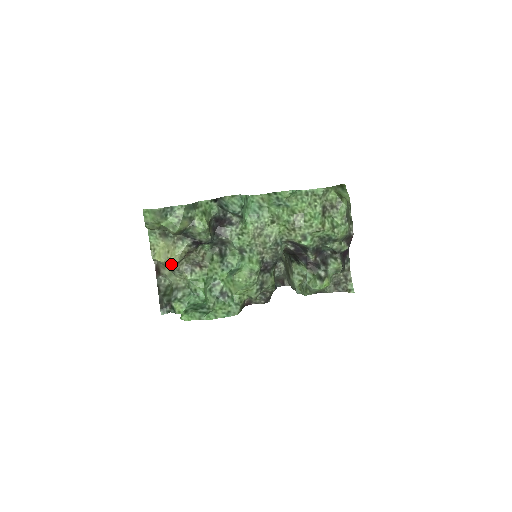
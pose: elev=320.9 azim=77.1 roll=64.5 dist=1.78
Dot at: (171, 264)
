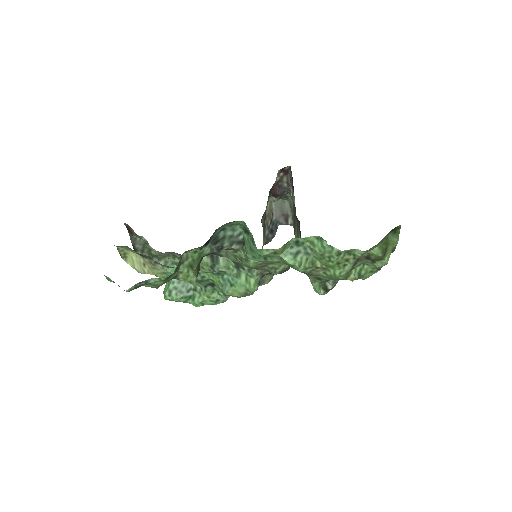
Dot at: occluded
